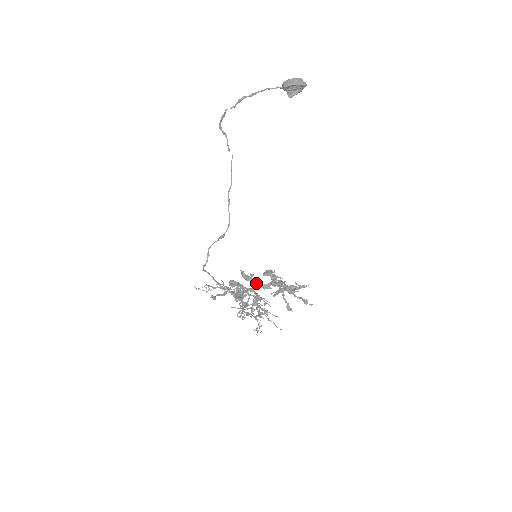
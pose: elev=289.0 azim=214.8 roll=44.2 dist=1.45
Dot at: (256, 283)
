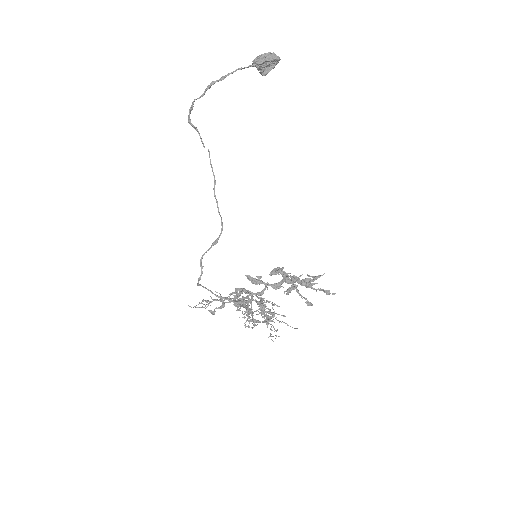
Dot at: occluded
